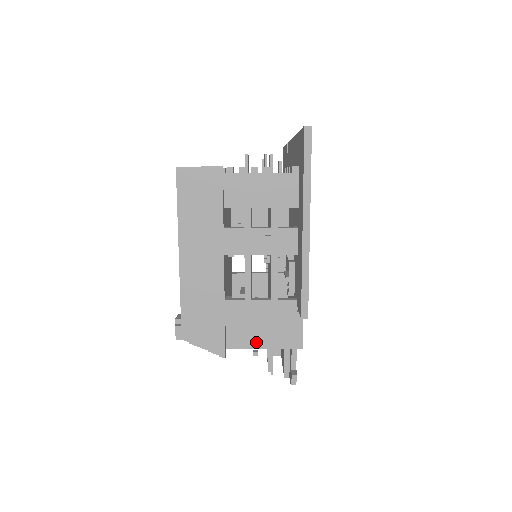
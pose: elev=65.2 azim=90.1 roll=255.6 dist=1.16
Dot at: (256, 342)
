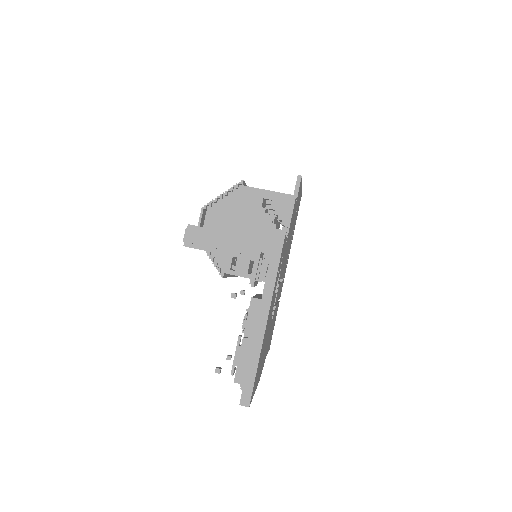
Dot at: (264, 190)
